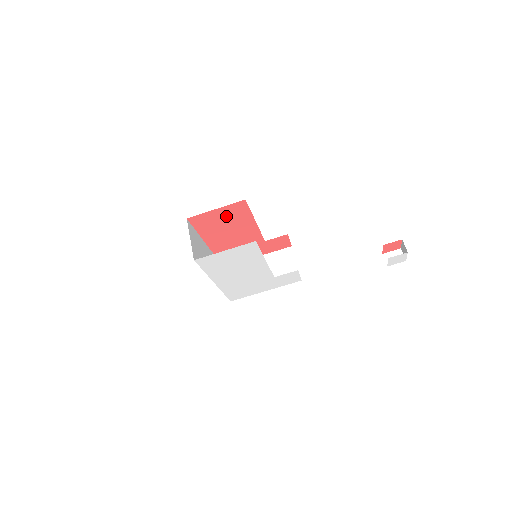
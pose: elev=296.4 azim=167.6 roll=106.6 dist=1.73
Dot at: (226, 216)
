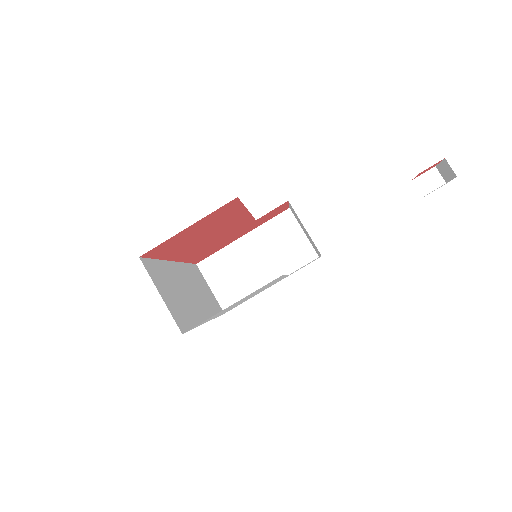
Dot at: (203, 225)
